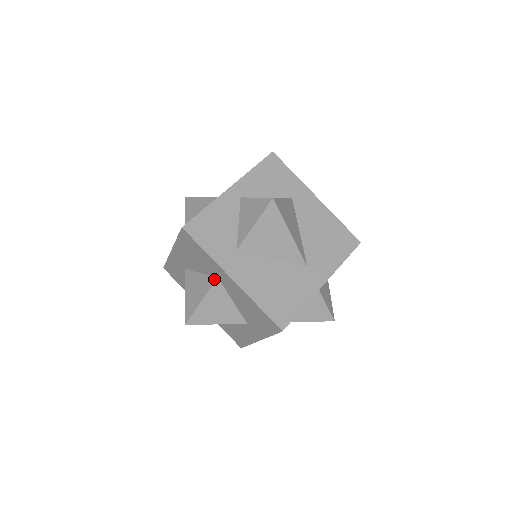
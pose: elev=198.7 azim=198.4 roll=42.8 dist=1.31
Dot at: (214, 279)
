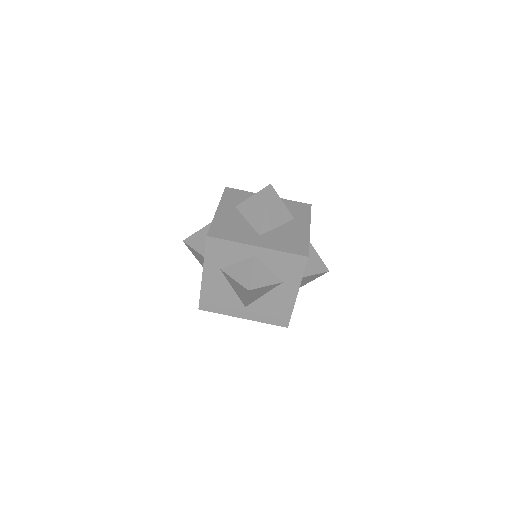
Dot at: occluded
